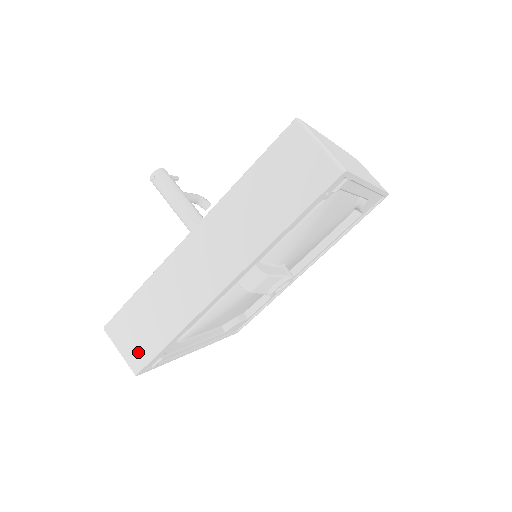
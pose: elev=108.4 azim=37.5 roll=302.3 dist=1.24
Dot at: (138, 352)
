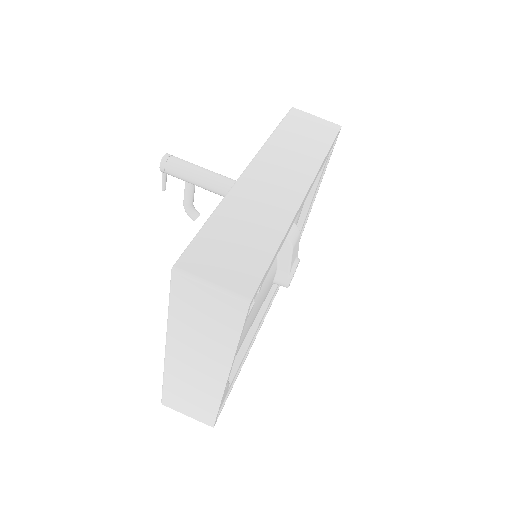
Dot at: (241, 273)
